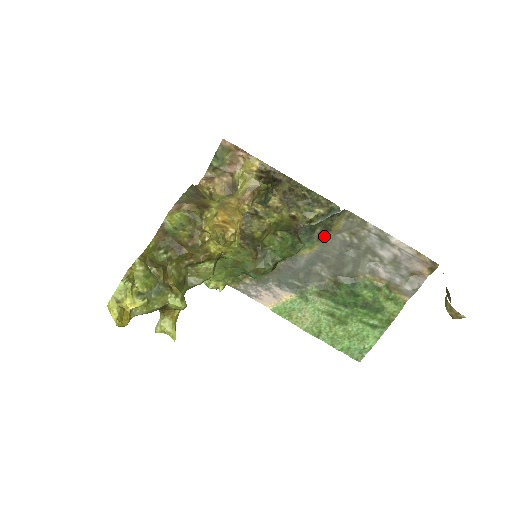
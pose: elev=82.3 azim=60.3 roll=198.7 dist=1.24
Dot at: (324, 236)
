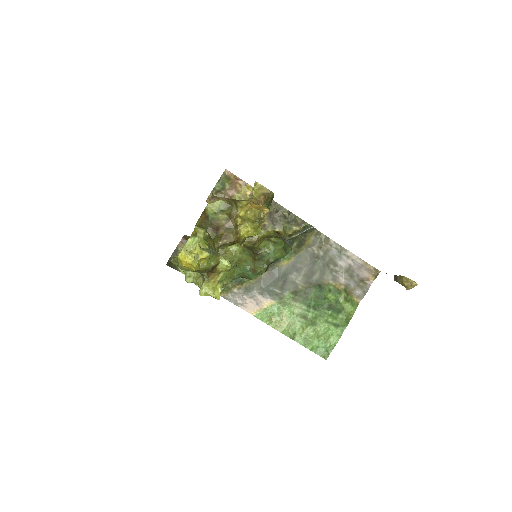
Dot at: (299, 249)
